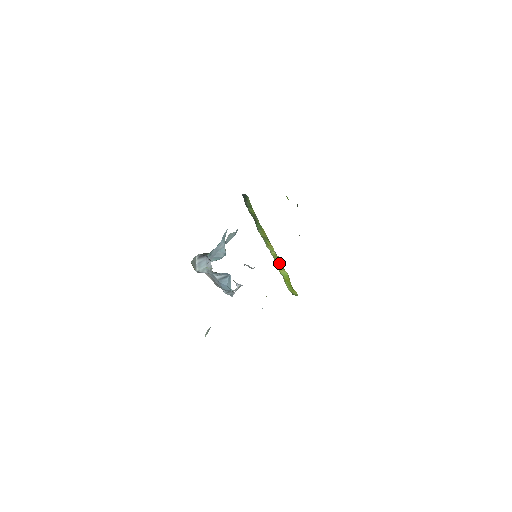
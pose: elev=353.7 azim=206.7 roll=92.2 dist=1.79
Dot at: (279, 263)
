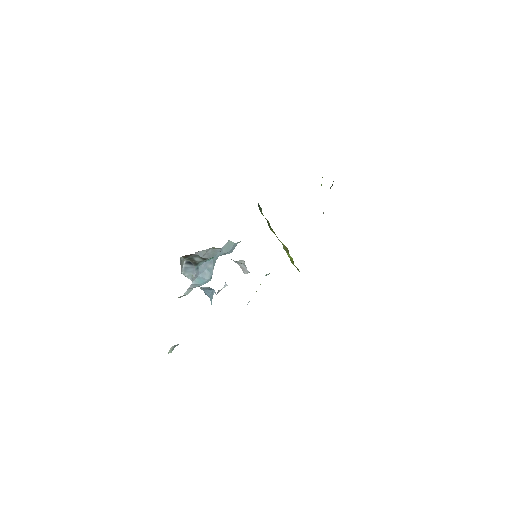
Dot at: (286, 249)
